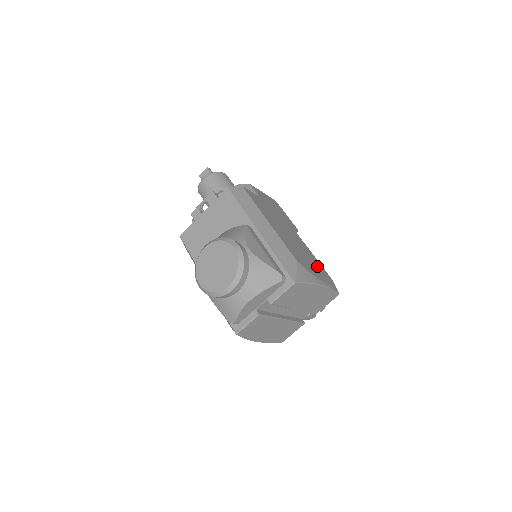
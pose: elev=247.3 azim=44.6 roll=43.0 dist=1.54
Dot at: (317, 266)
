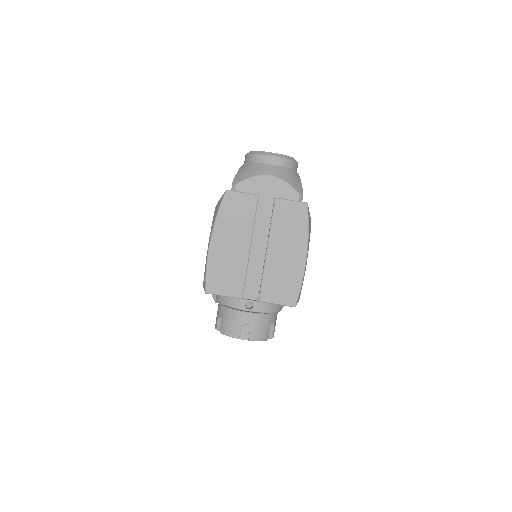
Dot at: occluded
